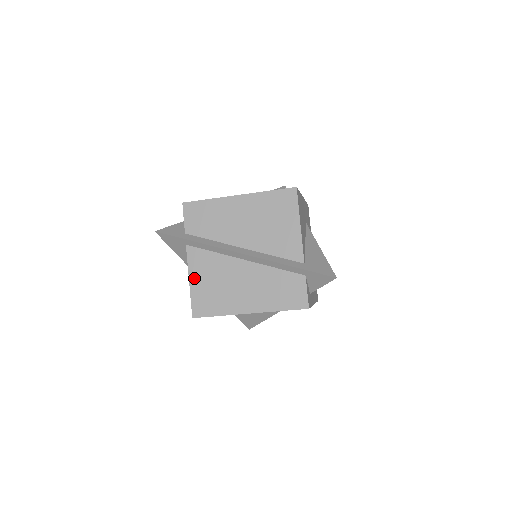
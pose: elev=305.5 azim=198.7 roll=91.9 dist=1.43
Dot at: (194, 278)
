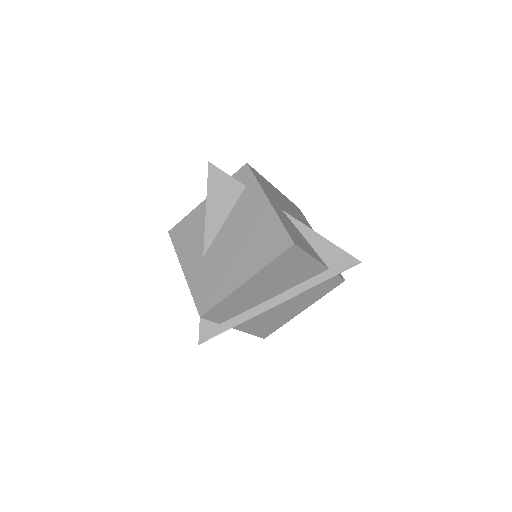
Dot at: (249, 330)
